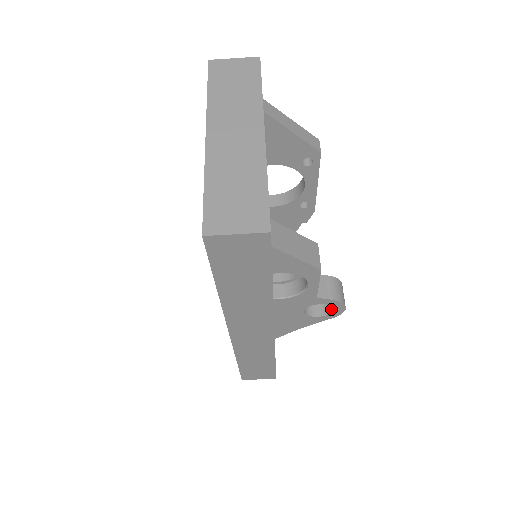
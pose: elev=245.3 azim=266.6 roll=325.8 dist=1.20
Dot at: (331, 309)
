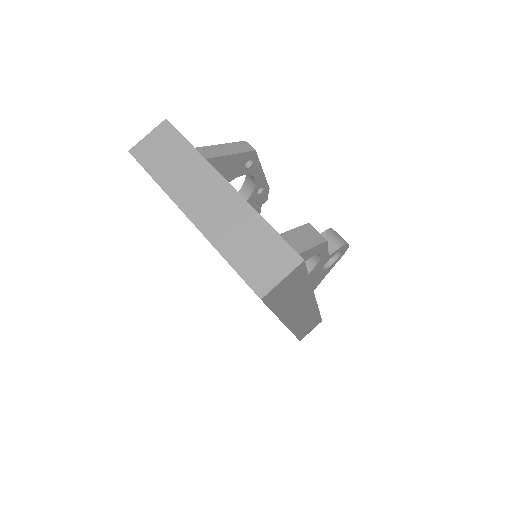
Dot at: (338, 252)
